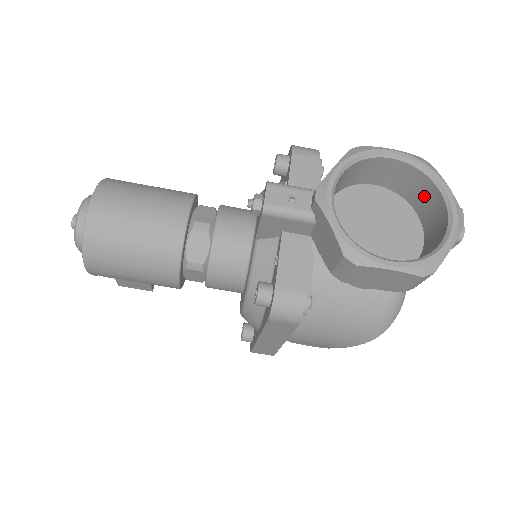
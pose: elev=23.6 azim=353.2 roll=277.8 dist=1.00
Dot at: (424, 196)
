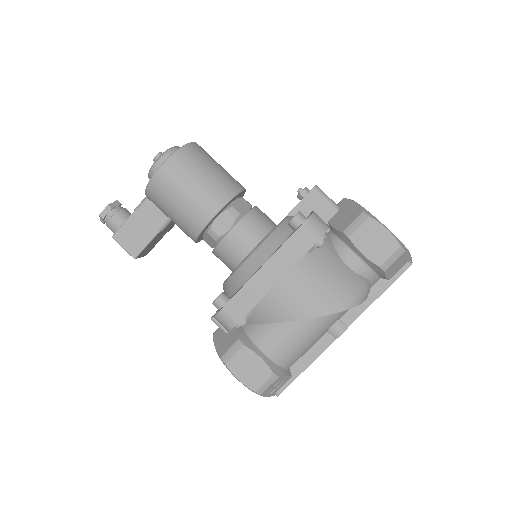
Dot at: occluded
